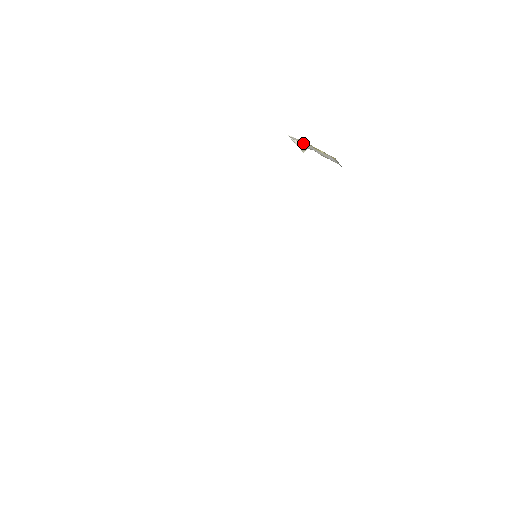
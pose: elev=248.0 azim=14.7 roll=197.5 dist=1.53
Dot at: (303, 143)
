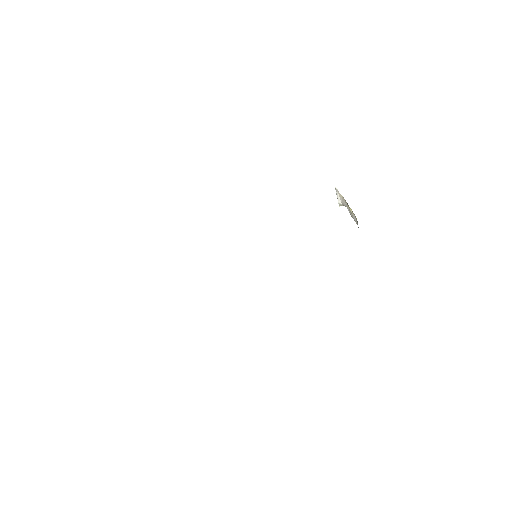
Dot at: (343, 198)
